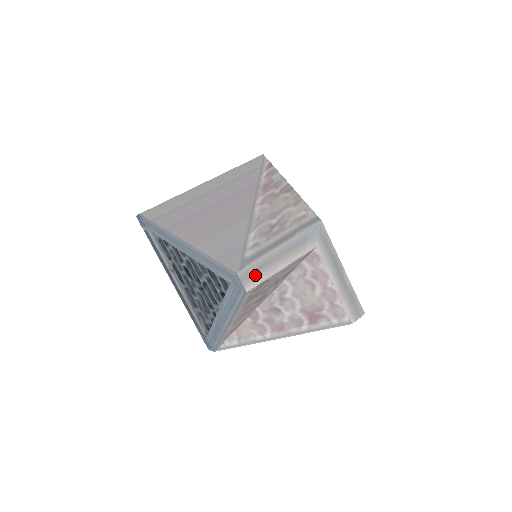
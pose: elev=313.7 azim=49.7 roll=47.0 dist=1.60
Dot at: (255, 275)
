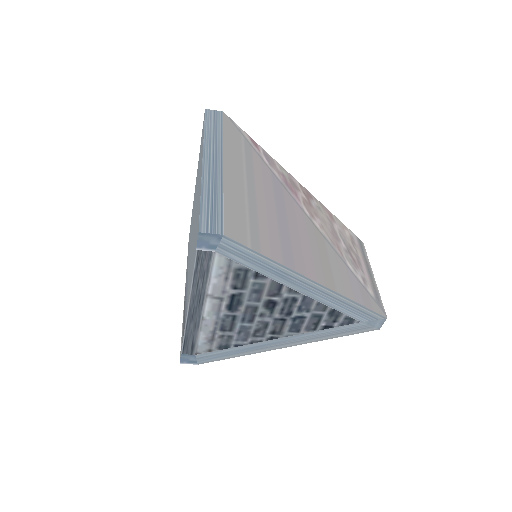
Dot at: occluded
